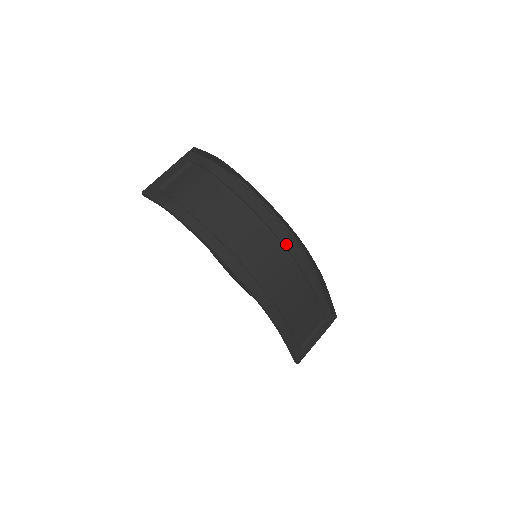
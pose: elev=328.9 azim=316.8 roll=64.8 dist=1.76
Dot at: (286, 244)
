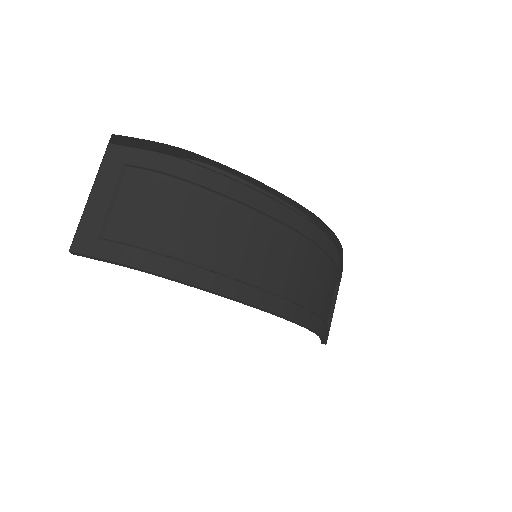
Dot at: (309, 235)
